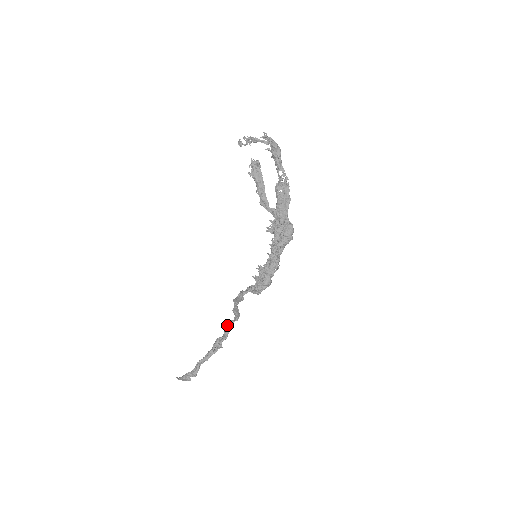
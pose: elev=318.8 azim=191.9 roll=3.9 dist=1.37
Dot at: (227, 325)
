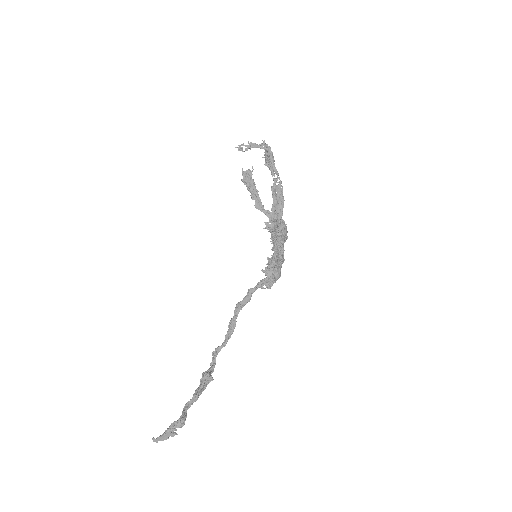
Dot at: (214, 353)
